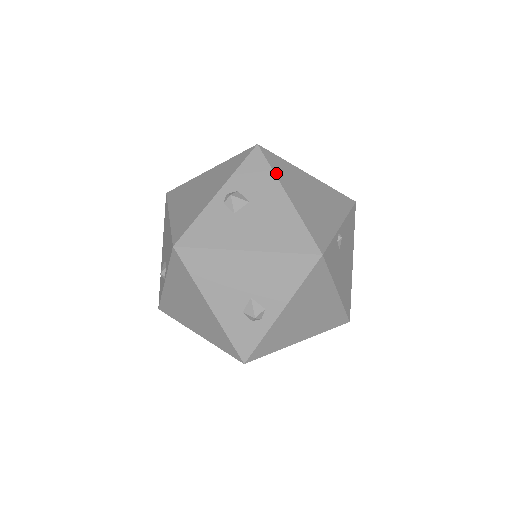
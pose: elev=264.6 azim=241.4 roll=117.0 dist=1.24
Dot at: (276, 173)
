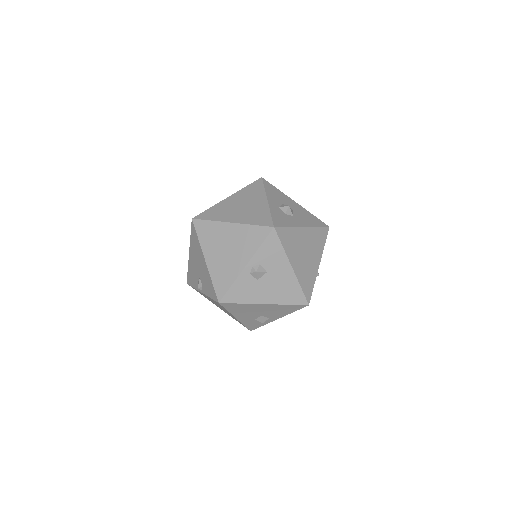
Dot at: (285, 250)
